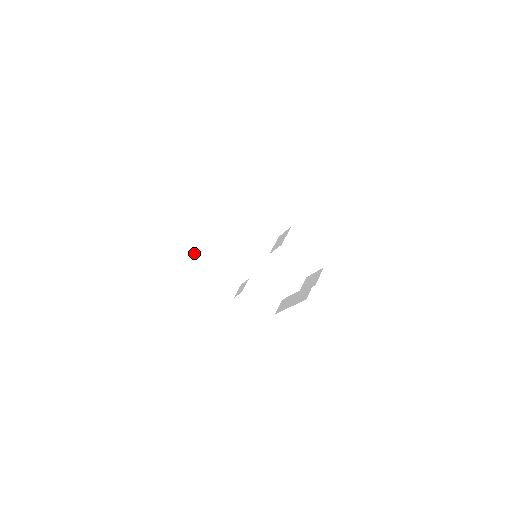
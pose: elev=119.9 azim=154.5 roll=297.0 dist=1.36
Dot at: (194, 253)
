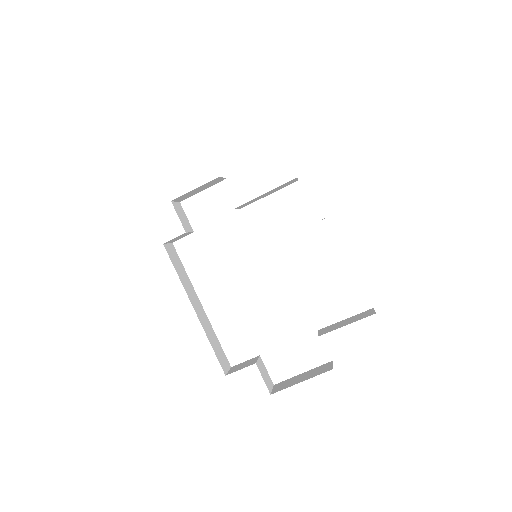
Dot at: (240, 367)
